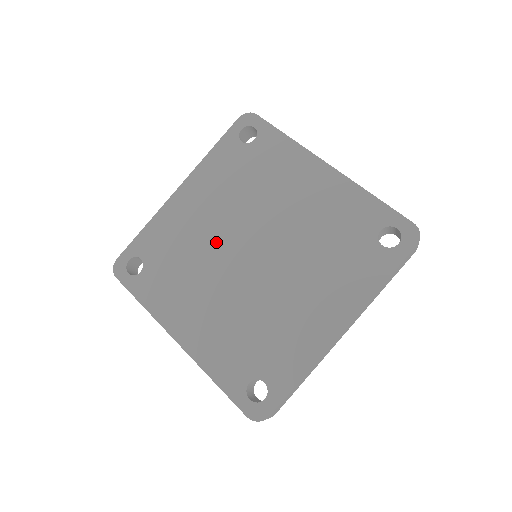
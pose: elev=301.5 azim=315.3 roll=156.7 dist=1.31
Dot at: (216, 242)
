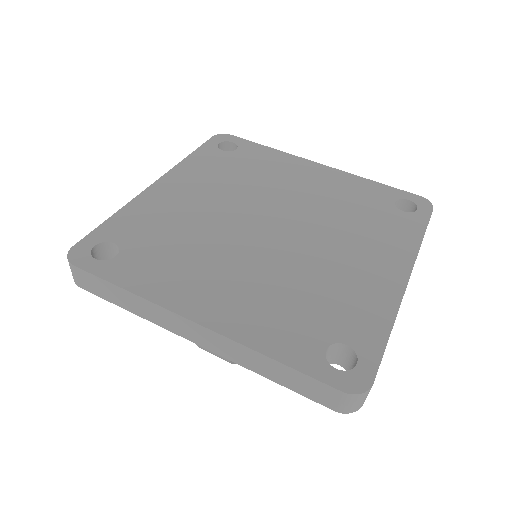
Dot at: (221, 220)
